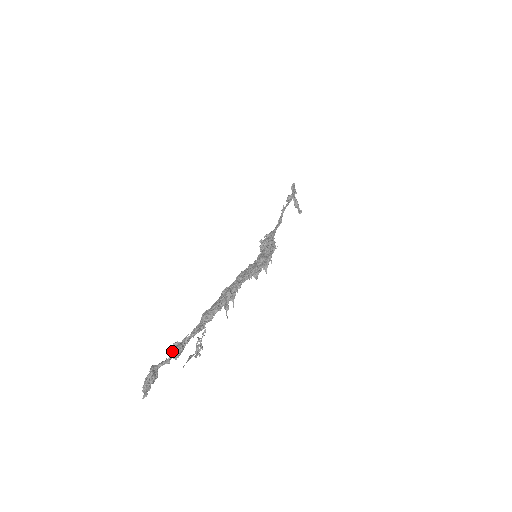
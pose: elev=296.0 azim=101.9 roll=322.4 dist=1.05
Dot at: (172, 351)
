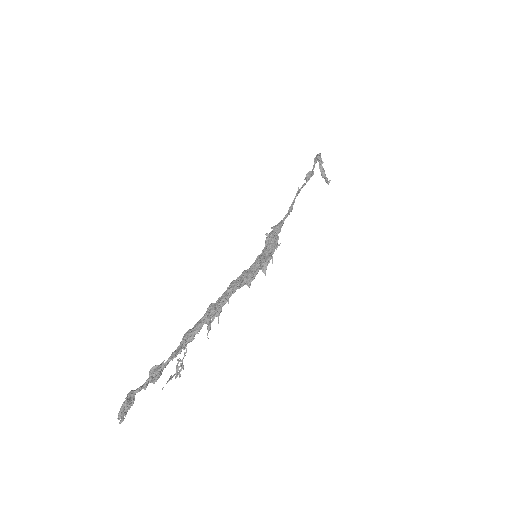
Dot at: (151, 375)
